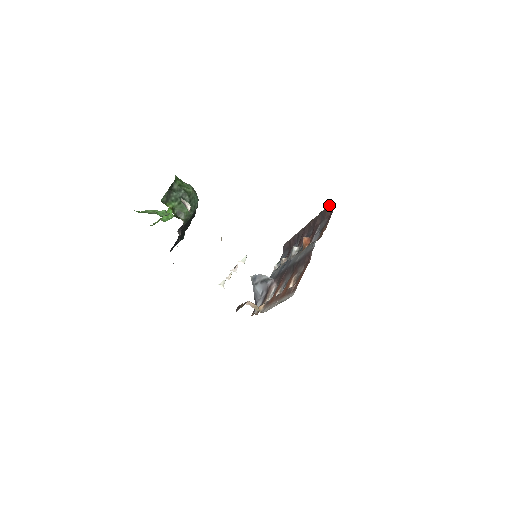
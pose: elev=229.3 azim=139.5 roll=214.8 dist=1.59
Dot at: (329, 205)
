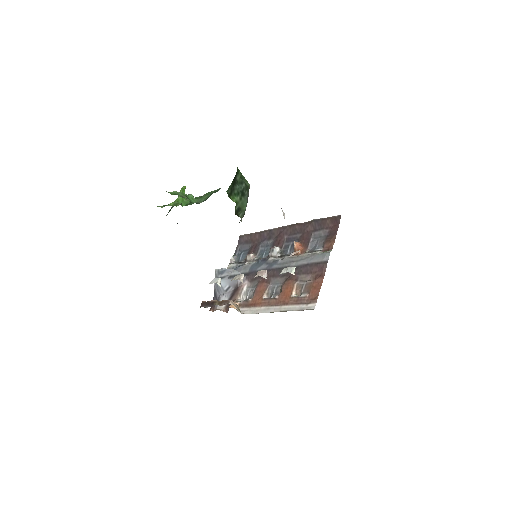
Dot at: (332, 216)
